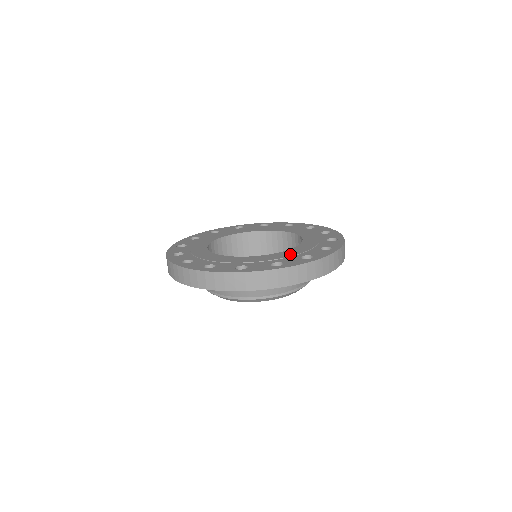
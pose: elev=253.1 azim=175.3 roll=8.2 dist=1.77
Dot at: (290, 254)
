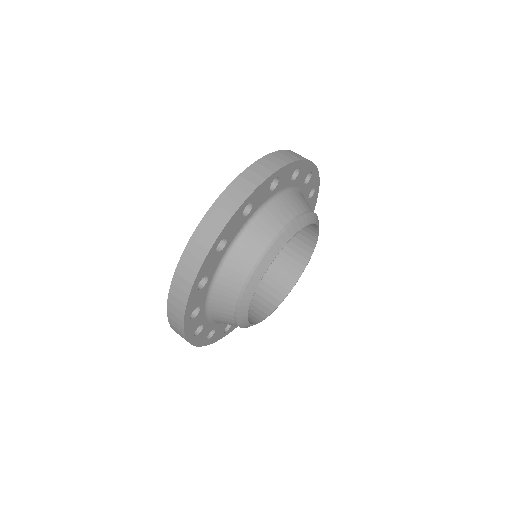
Dot at: occluded
